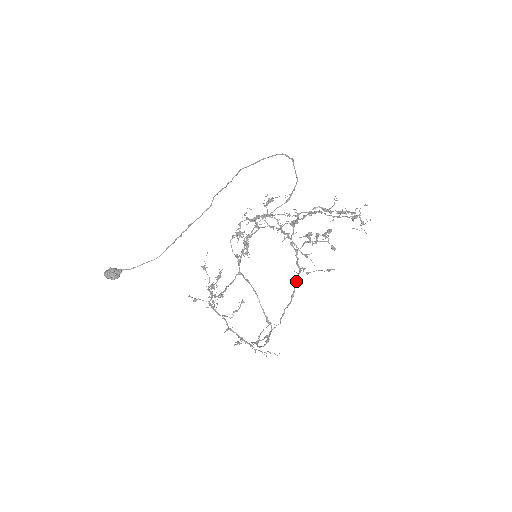
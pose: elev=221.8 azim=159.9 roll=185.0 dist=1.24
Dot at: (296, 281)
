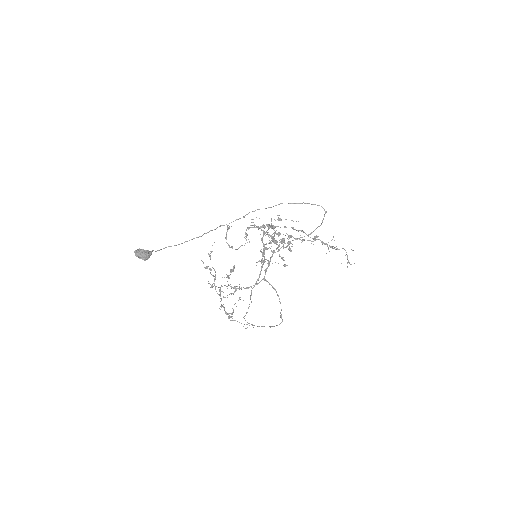
Dot at: occluded
